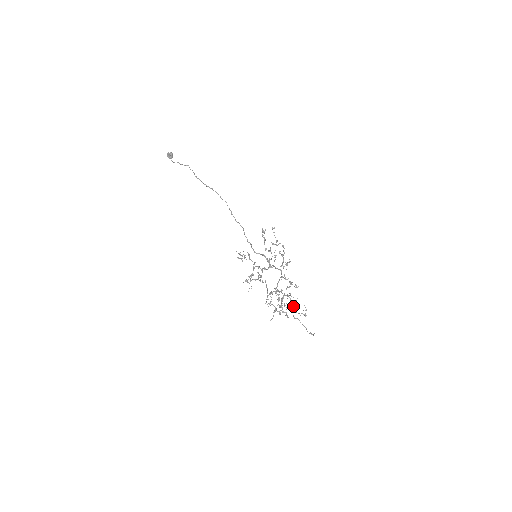
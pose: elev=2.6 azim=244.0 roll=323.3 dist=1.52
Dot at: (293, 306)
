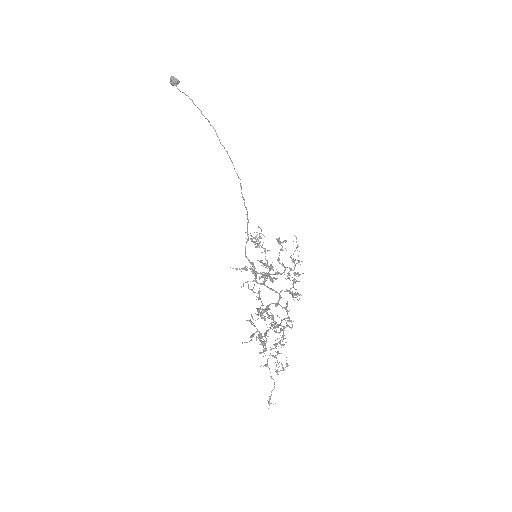
Dot at: occluded
